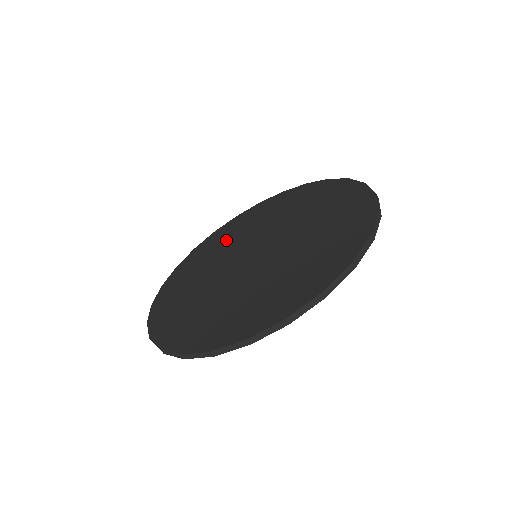
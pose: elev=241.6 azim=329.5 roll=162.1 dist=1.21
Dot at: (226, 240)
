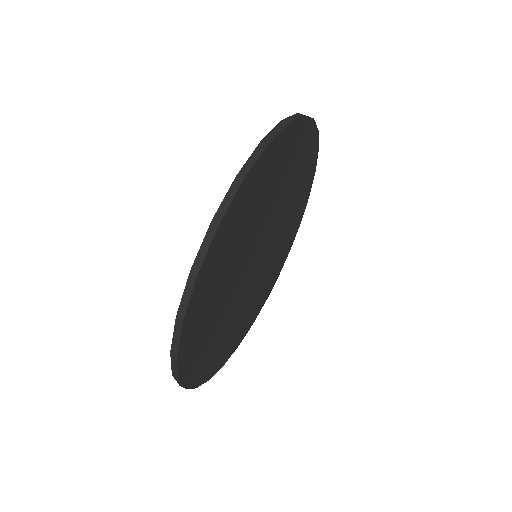
Dot at: occluded
